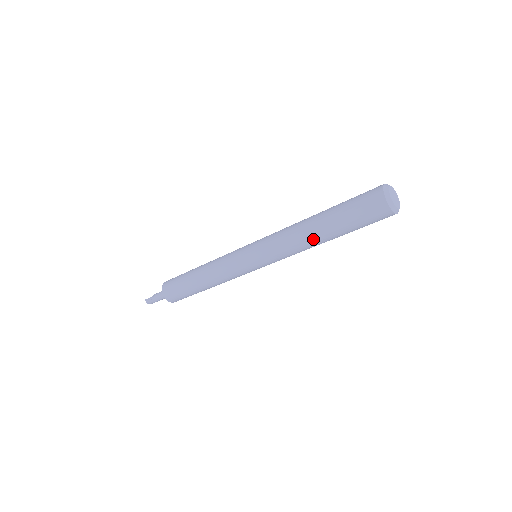
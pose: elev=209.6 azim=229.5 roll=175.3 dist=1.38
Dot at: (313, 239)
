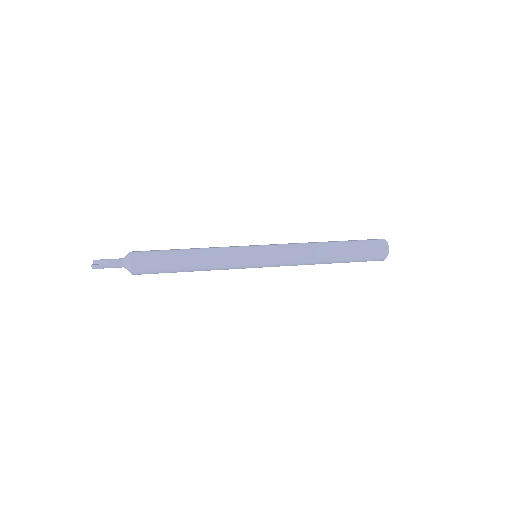
Dot at: (322, 263)
